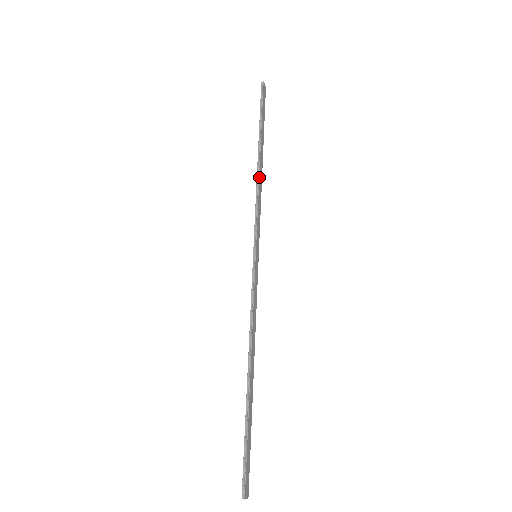
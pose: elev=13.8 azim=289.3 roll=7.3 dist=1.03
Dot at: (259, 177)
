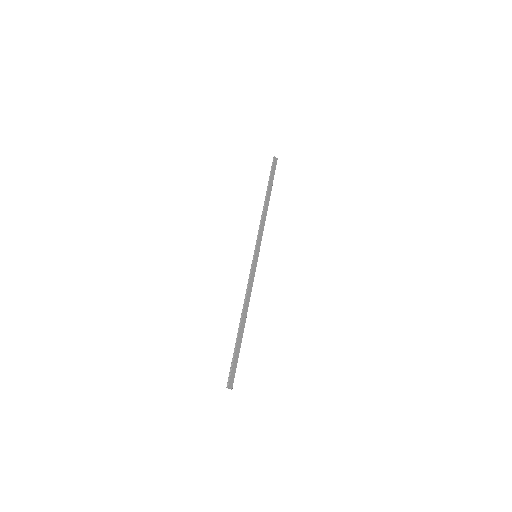
Dot at: (264, 211)
